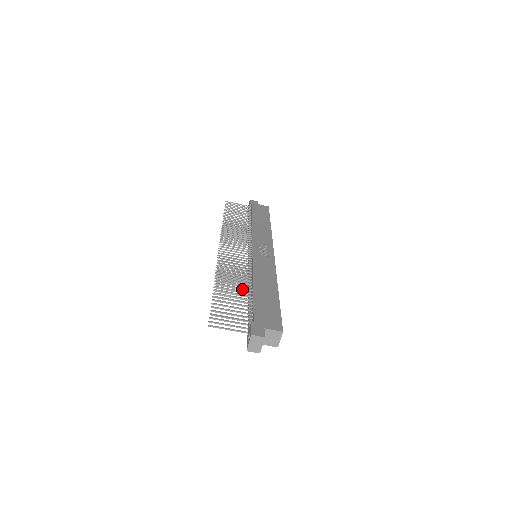
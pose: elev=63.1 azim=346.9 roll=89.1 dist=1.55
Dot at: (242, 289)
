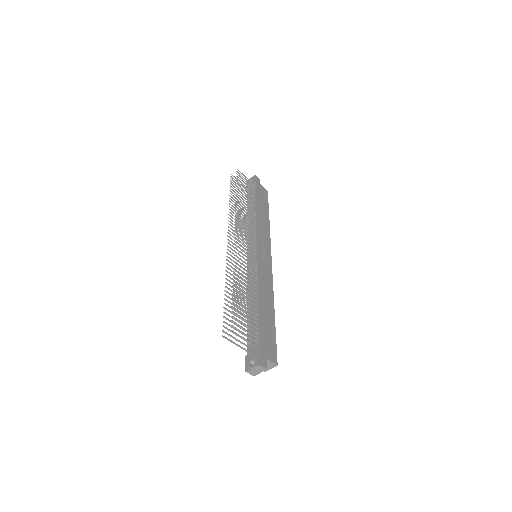
Dot at: (250, 302)
